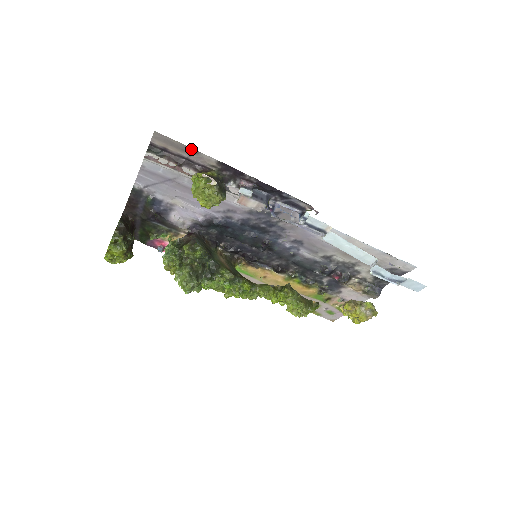
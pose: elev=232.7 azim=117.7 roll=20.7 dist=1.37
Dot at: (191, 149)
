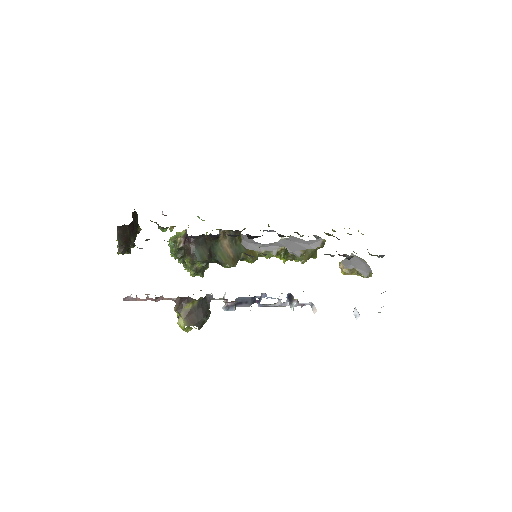
Dot at: occluded
